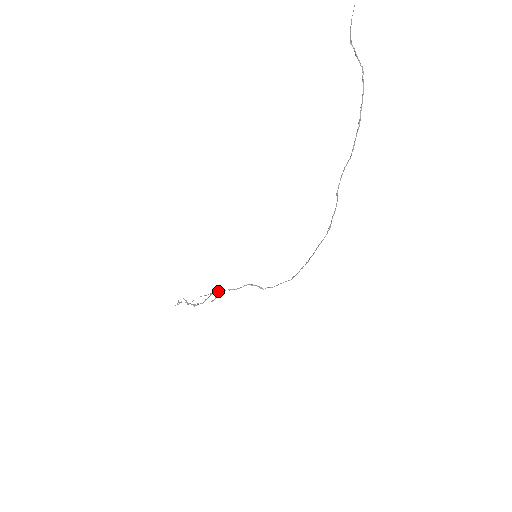
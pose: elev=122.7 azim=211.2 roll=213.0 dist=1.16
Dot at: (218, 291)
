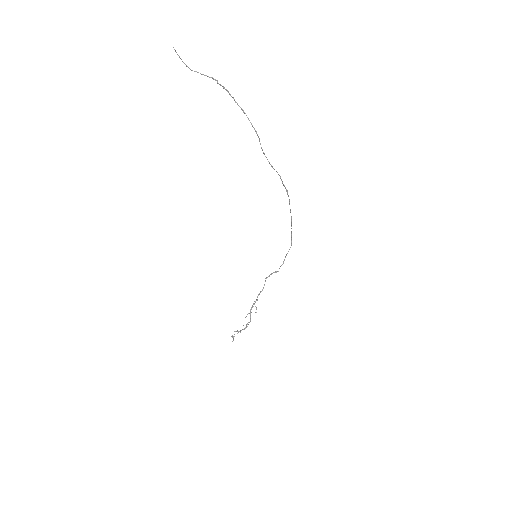
Dot at: (253, 303)
